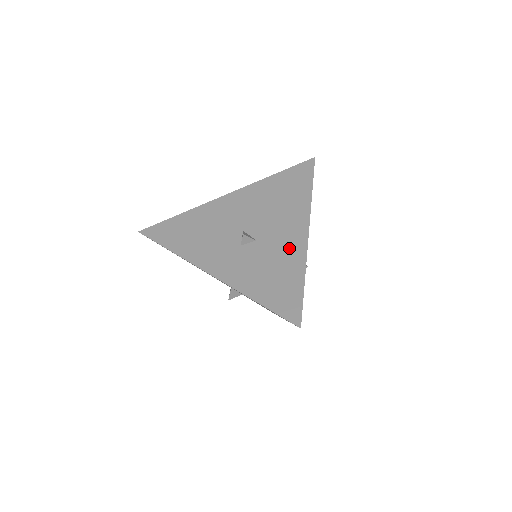
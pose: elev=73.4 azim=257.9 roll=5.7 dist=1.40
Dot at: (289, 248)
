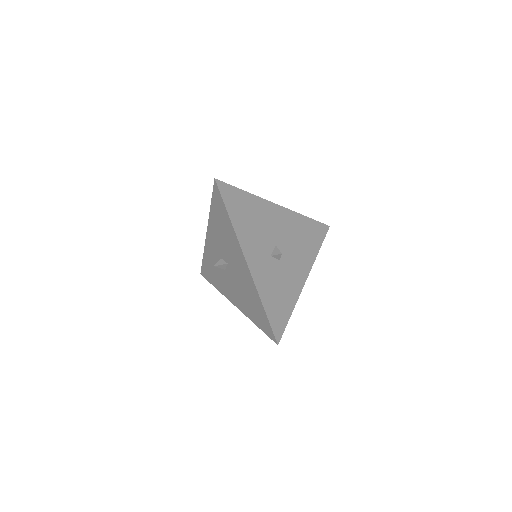
Dot at: (293, 283)
